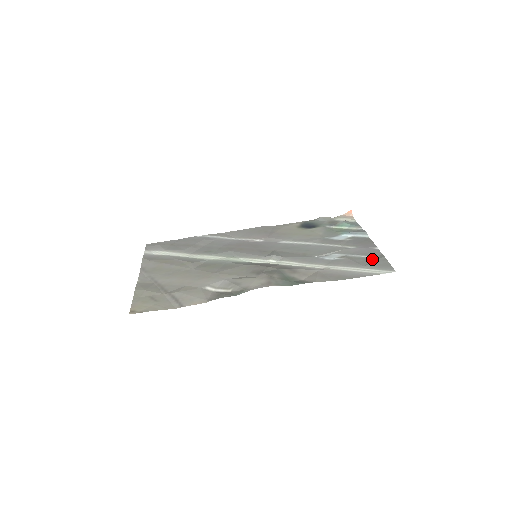
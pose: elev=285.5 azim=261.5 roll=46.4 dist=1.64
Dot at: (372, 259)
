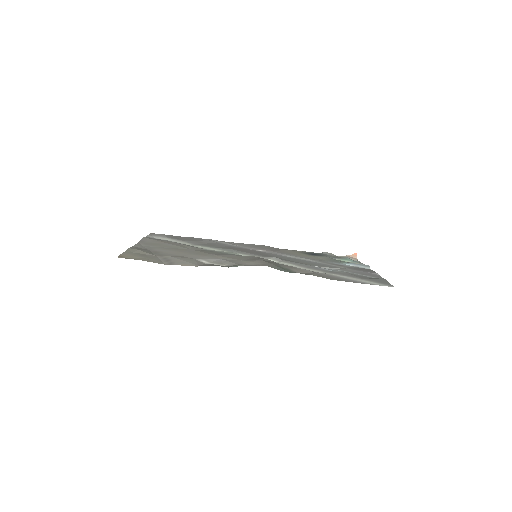
Dot at: (371, 278)
